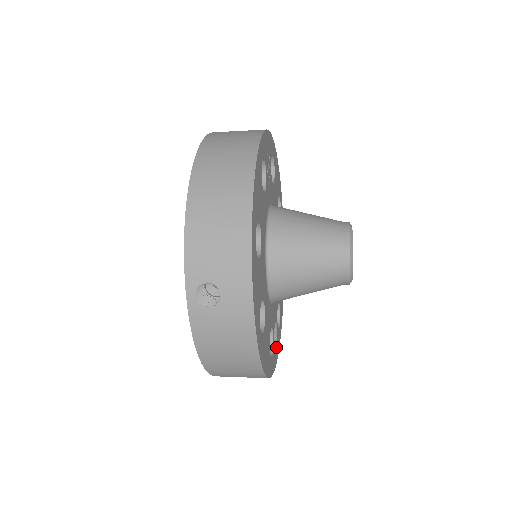
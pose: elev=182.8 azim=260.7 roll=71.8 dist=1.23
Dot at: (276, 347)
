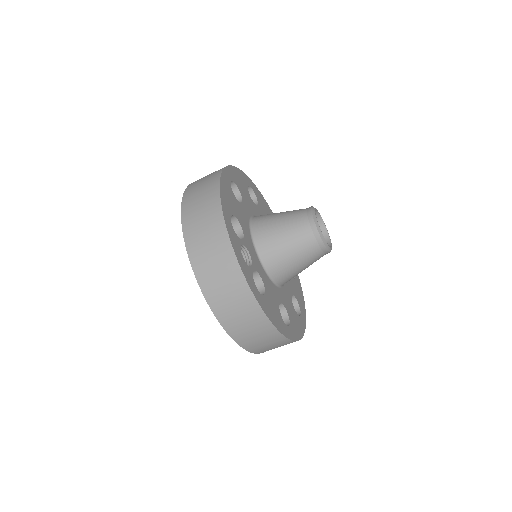
Dot at: (242, 258)
